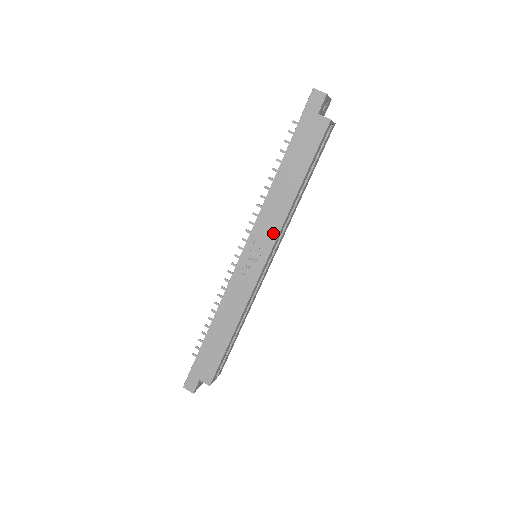
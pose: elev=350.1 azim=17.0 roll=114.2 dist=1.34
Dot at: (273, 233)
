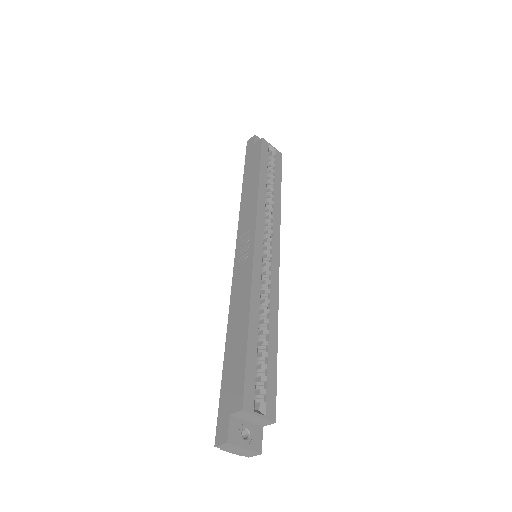
Dot at: (252, 217)
